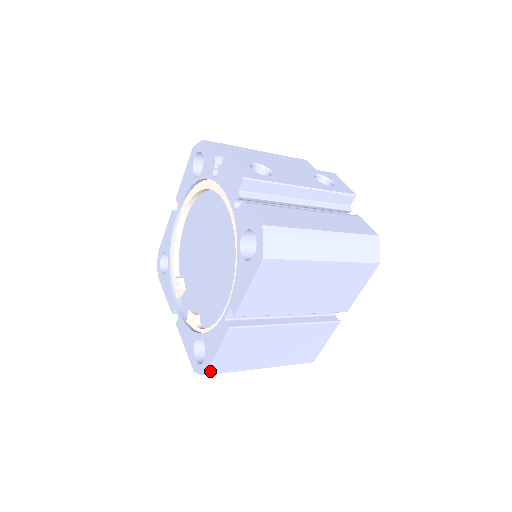
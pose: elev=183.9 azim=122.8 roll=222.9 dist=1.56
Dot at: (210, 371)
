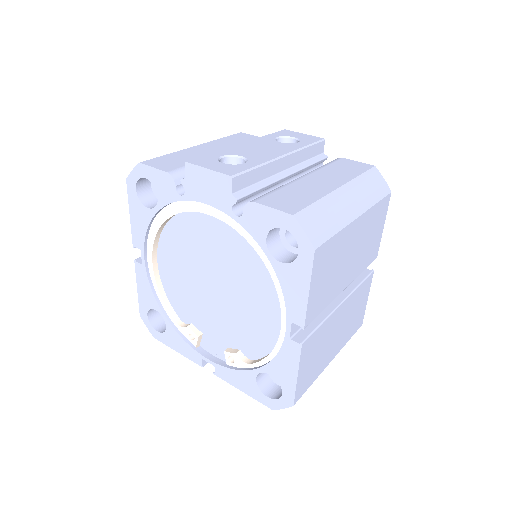
Dot at: (296, 399)
